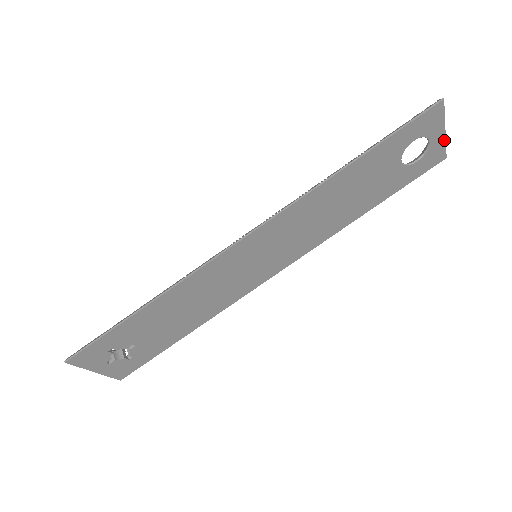
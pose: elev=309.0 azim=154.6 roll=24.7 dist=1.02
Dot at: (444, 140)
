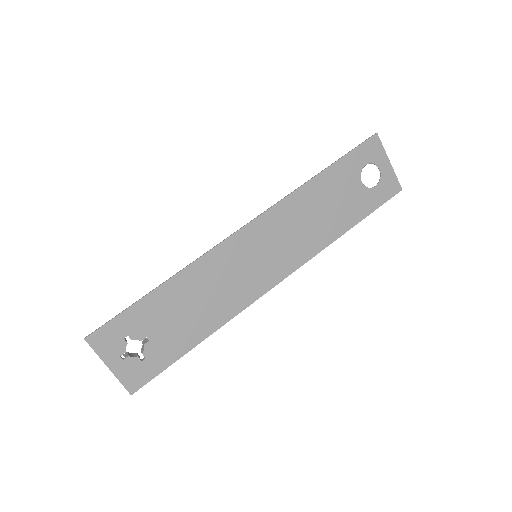
Dot at: (393, 171)
